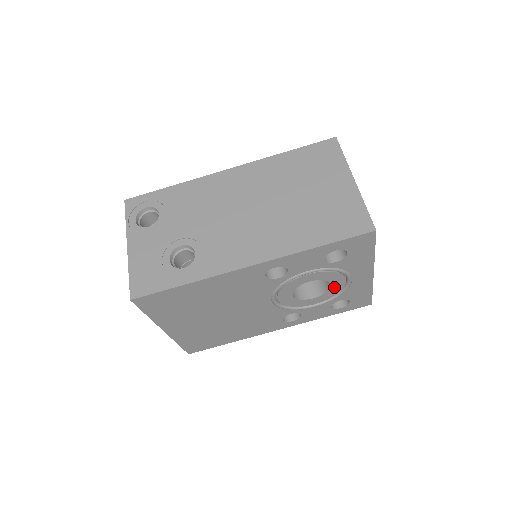
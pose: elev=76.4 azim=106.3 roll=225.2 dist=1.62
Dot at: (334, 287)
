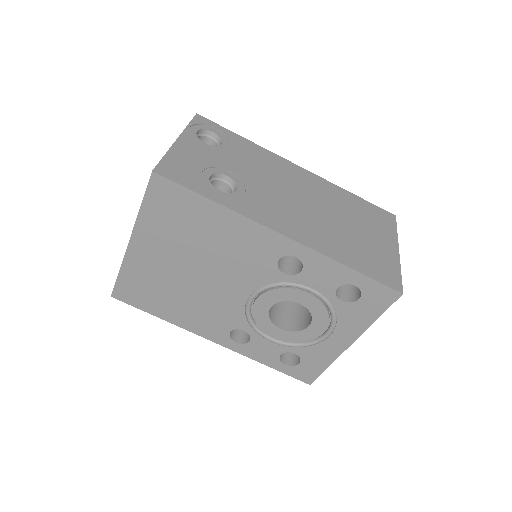
Dot at: (308, 331)
